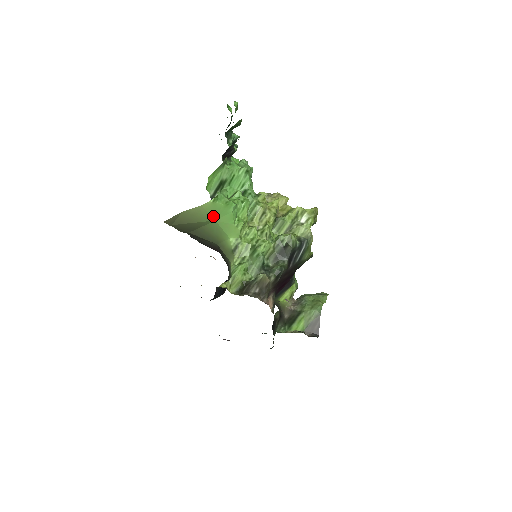
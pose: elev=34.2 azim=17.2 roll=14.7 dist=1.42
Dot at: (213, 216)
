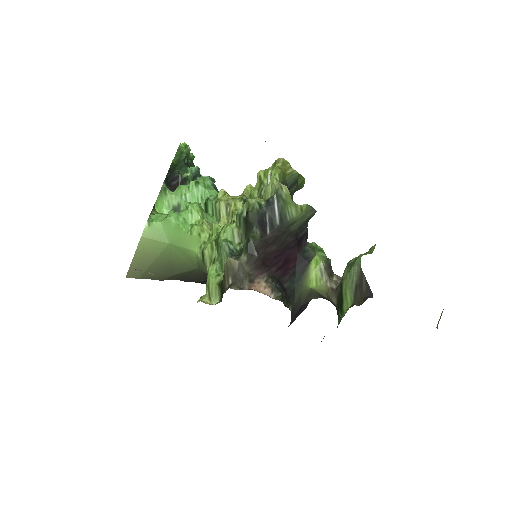
Dot at: (163, 240)
